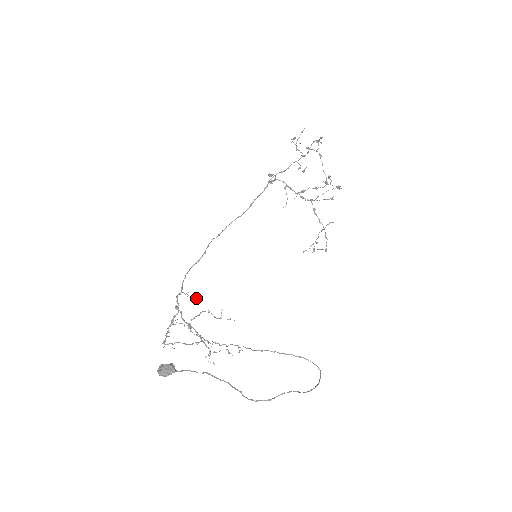
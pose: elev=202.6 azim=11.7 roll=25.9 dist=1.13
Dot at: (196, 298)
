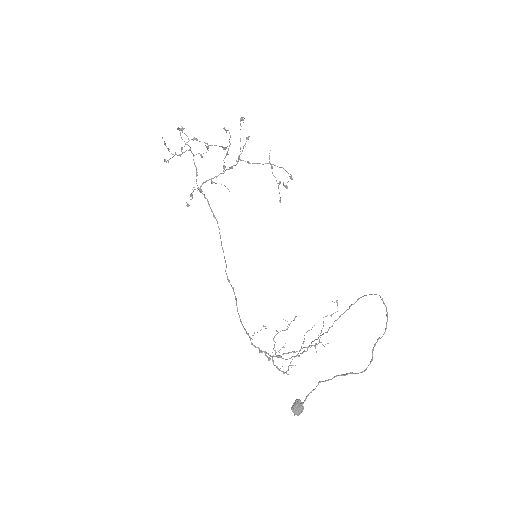
Dot at: occluded
